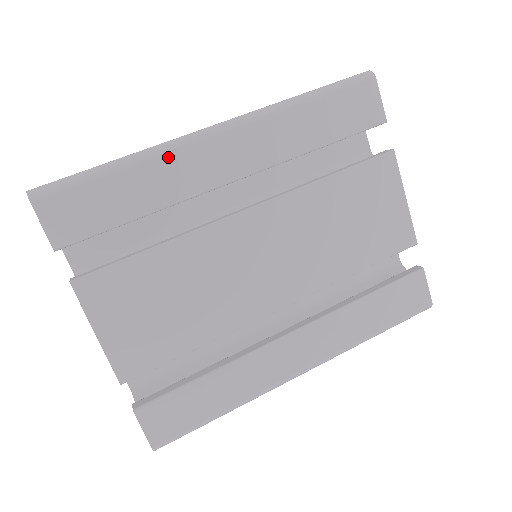
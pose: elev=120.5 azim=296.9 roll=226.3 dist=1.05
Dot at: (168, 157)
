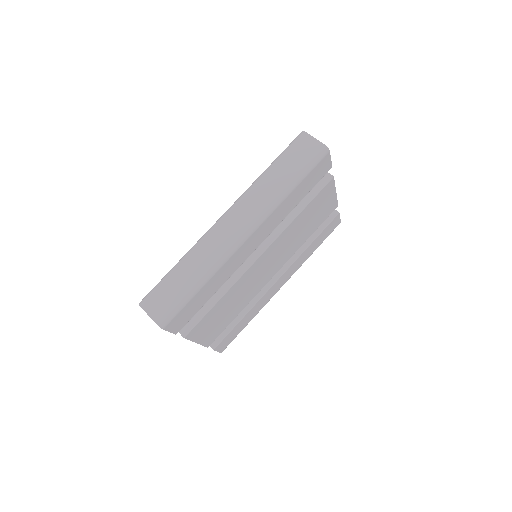
Dot at: (224, 266)
